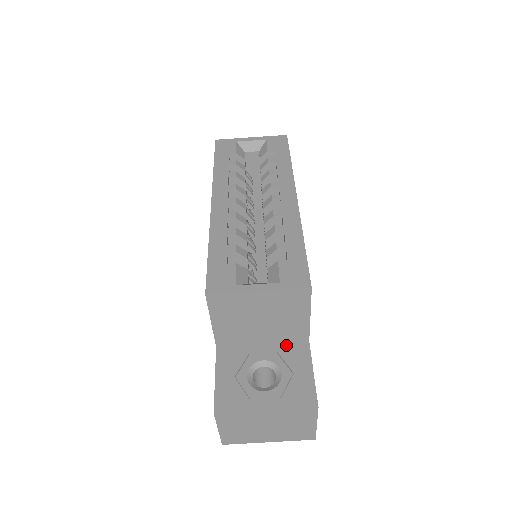
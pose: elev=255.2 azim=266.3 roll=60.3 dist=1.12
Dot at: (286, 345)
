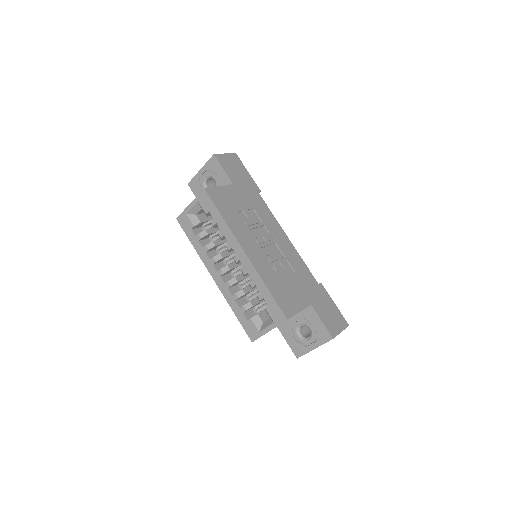
Dot at: (303, 312)
